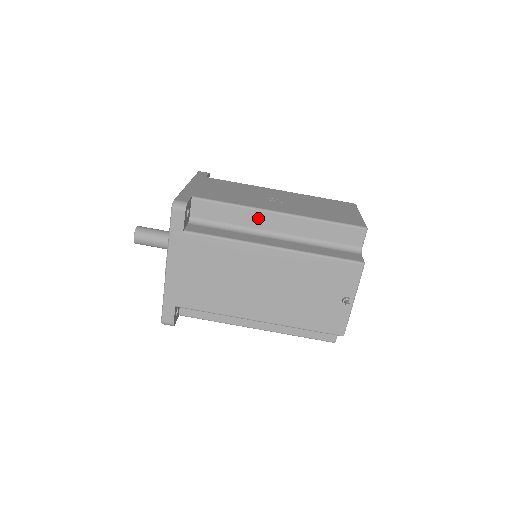
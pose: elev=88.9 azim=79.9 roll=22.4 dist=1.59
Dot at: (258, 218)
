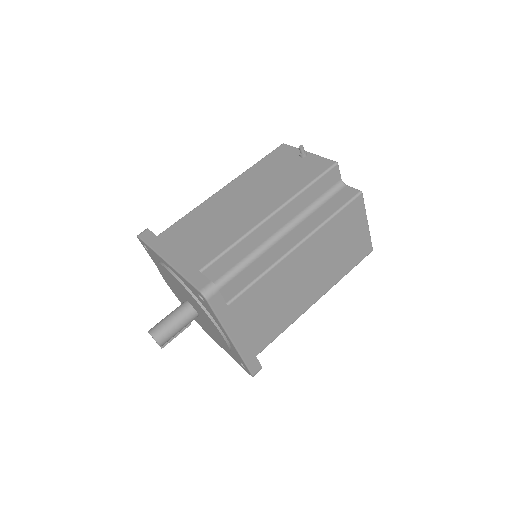
Dot at: occluded
